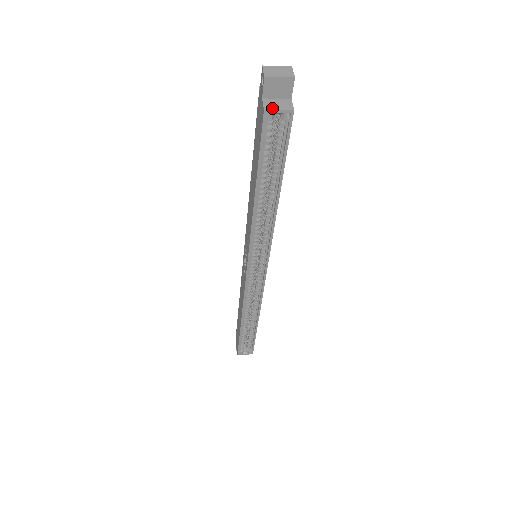
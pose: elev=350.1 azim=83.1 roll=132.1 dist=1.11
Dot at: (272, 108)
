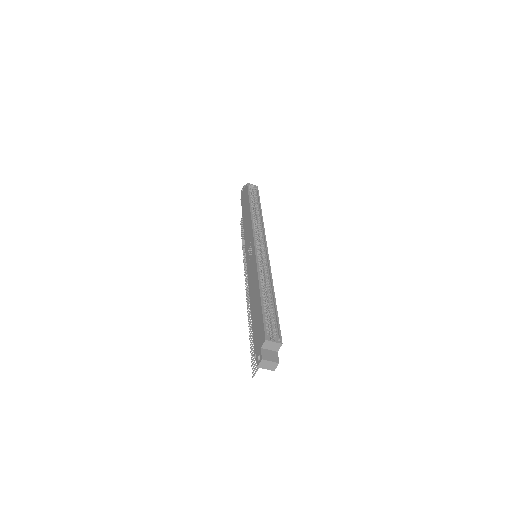
Dot at: (250, 184)
